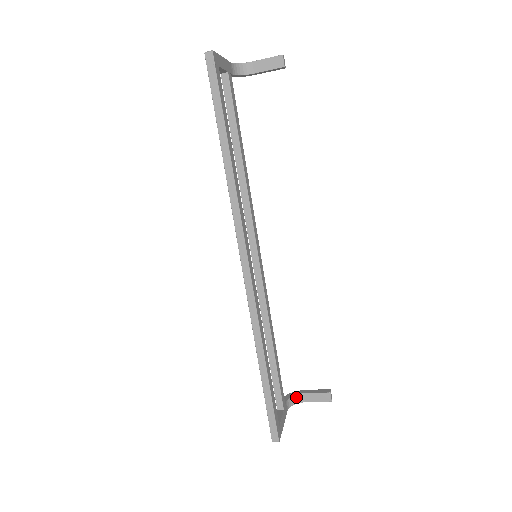
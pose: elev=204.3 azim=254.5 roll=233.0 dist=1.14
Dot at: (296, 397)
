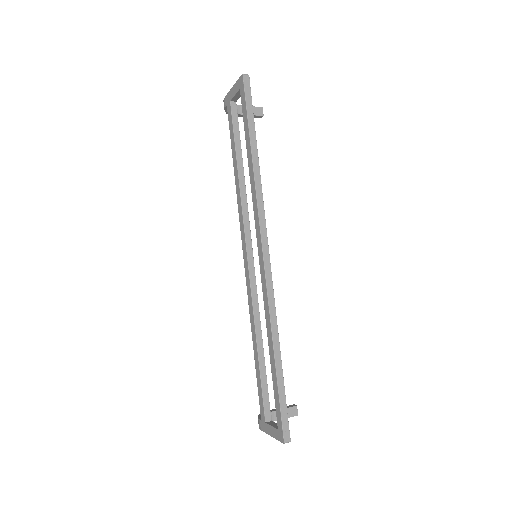
Dot at: occluded
